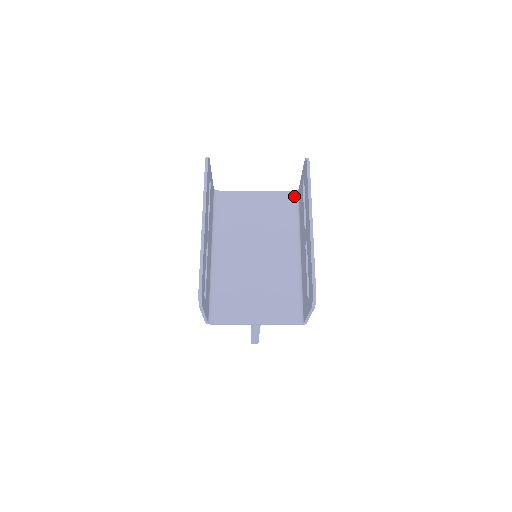
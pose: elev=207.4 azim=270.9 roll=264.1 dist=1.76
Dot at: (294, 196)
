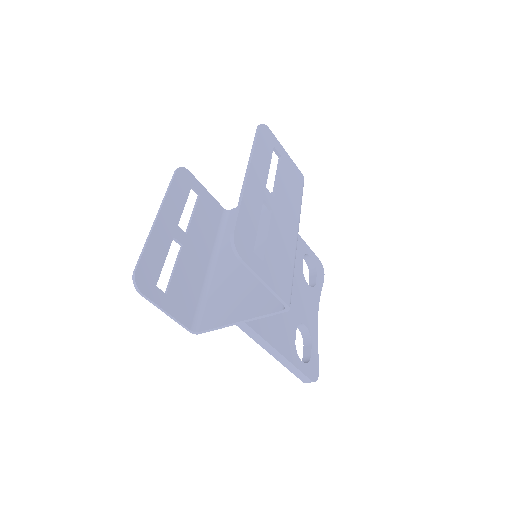
Dot at: occluded
